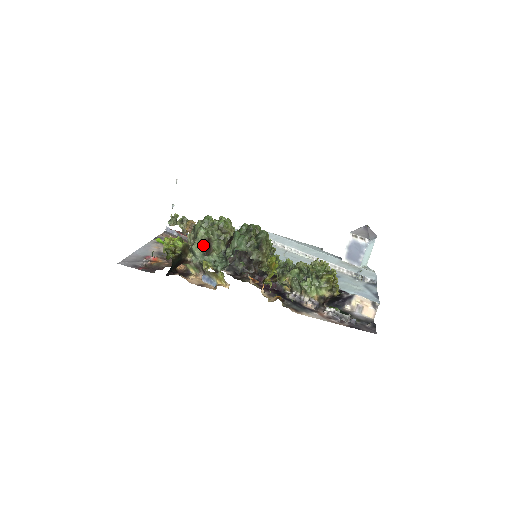
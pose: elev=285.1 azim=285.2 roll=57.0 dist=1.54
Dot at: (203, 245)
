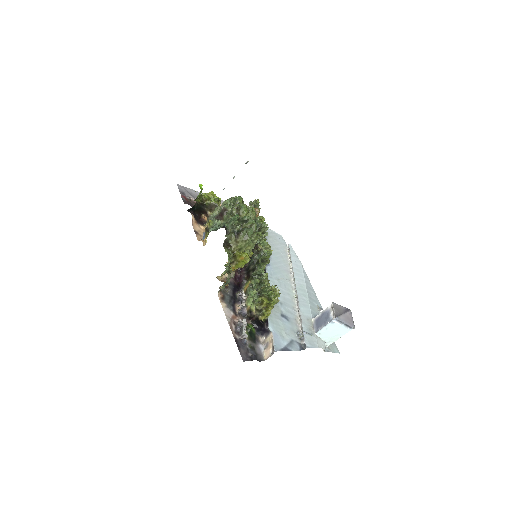
Dot at: (220, 210)
